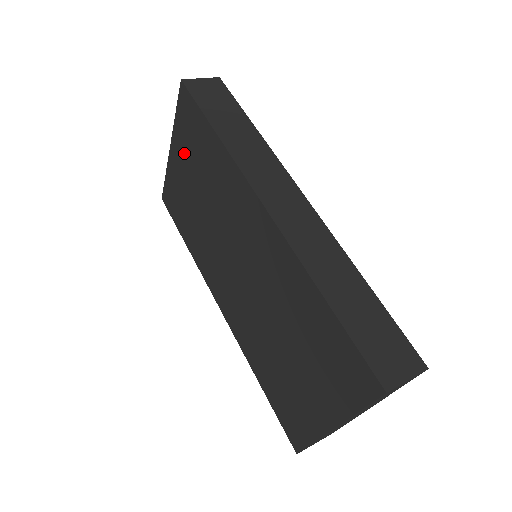
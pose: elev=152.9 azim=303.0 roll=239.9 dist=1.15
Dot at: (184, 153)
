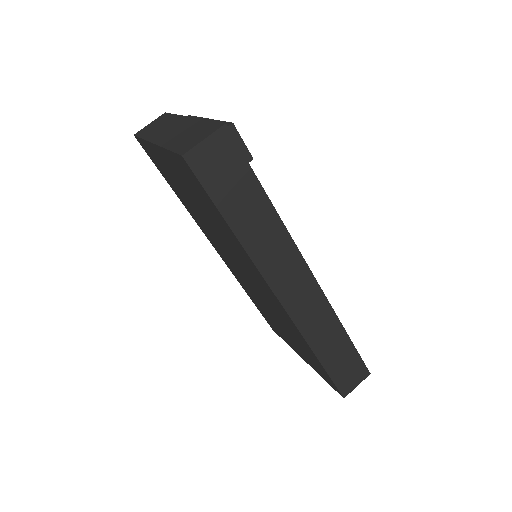
Dot at: (179, 176)
